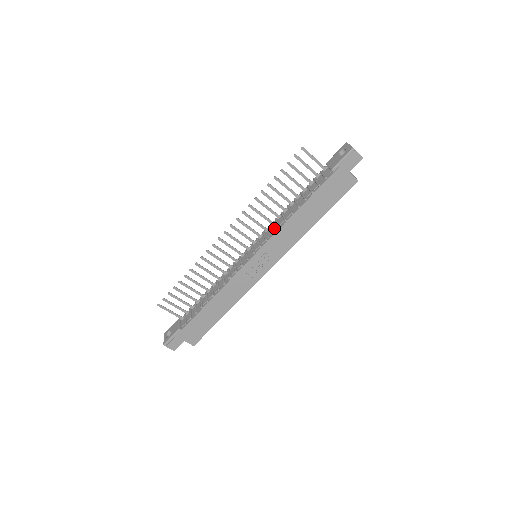
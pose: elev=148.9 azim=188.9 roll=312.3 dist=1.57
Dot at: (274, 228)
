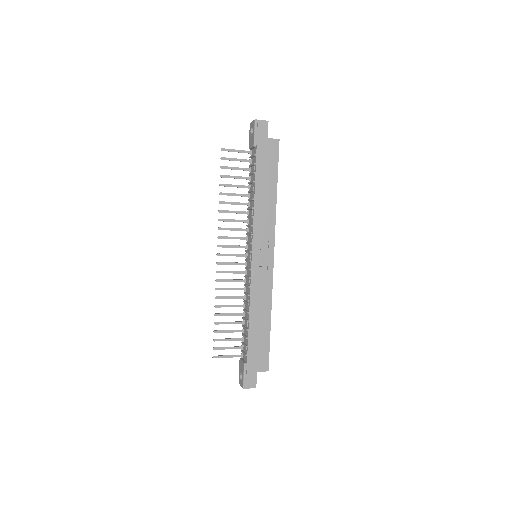
Dot at: (250, 222)
